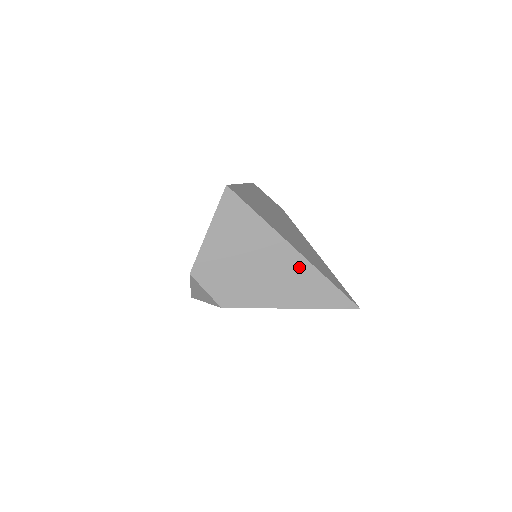
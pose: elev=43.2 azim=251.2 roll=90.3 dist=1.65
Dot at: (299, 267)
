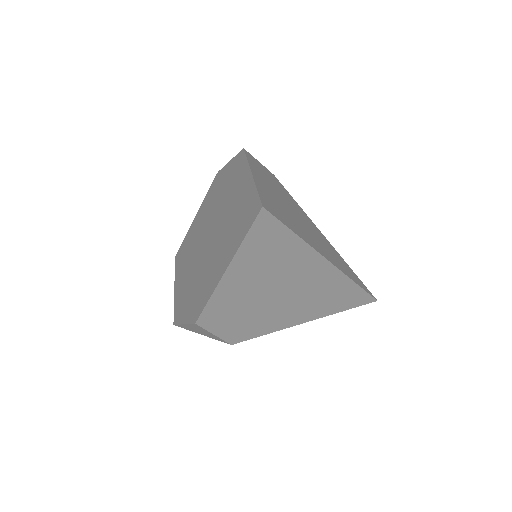
Dot at: (329, 280)
